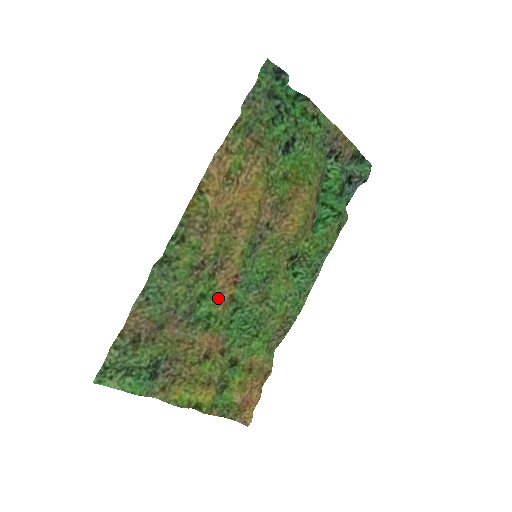
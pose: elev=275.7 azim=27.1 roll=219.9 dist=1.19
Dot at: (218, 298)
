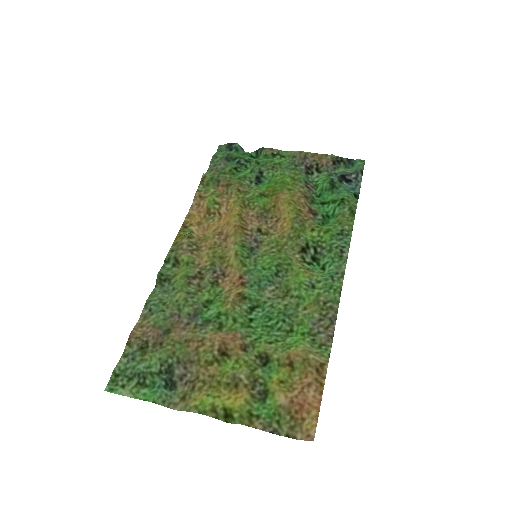
Dot at: (225, 299)
